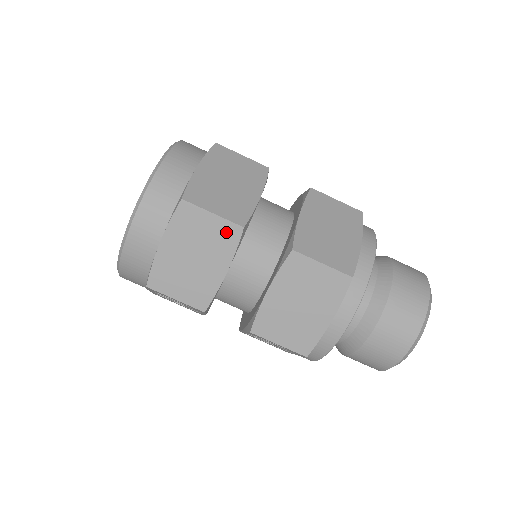
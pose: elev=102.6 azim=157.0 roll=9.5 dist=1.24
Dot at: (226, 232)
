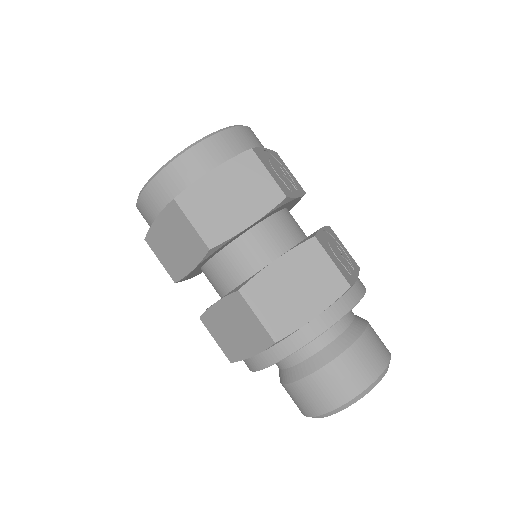
Dot at: (197, 243)
